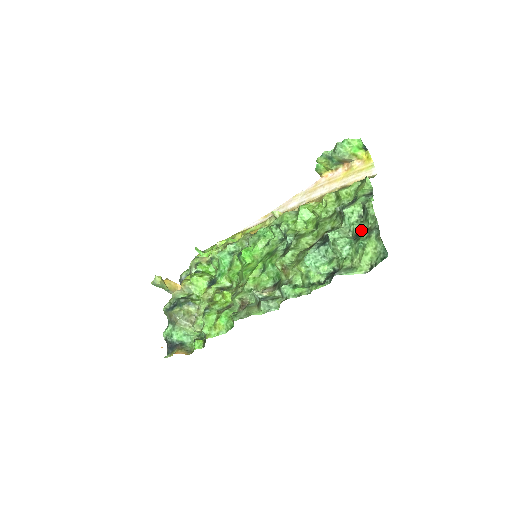
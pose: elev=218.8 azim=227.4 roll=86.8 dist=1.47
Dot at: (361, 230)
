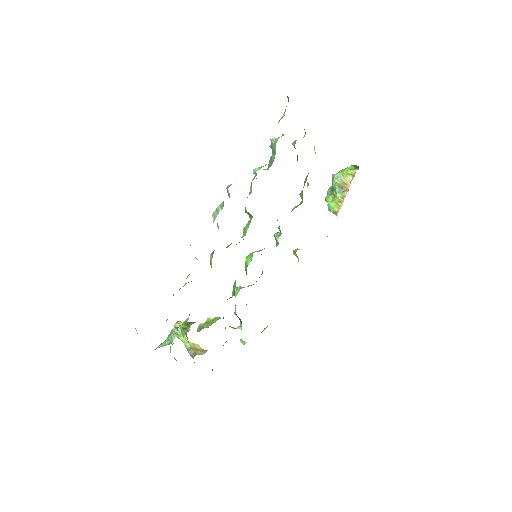
Dot at: occluded
